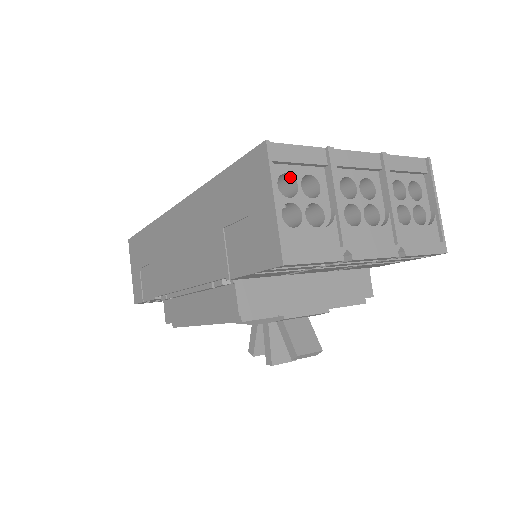
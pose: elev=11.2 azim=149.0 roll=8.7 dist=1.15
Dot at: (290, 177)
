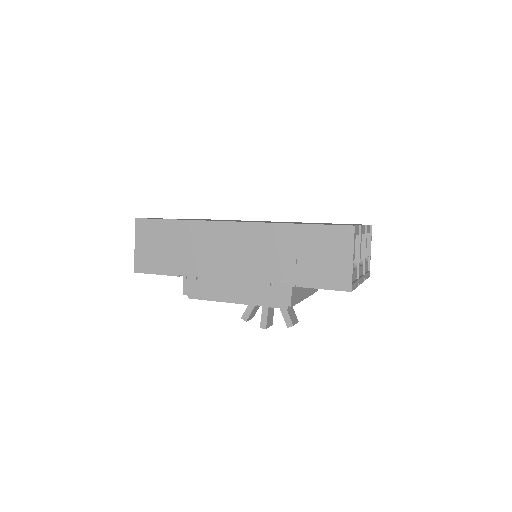
Dot at: occluded
